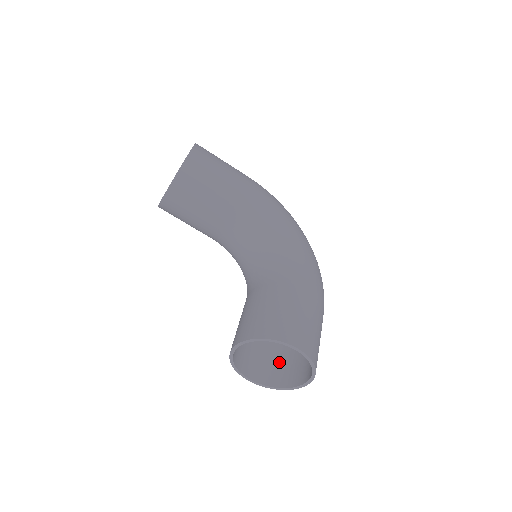
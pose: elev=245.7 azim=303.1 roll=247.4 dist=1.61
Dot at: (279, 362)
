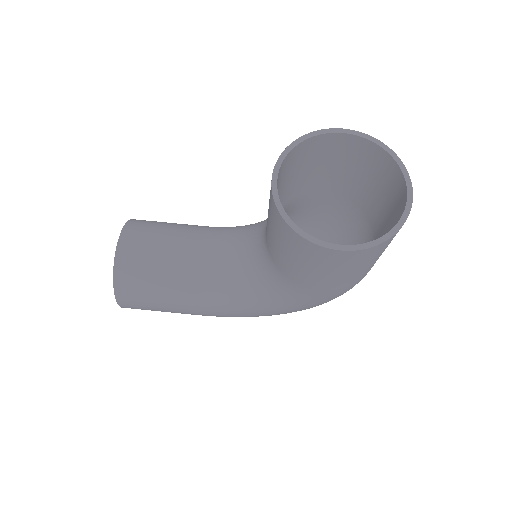
Dot at: occluded
